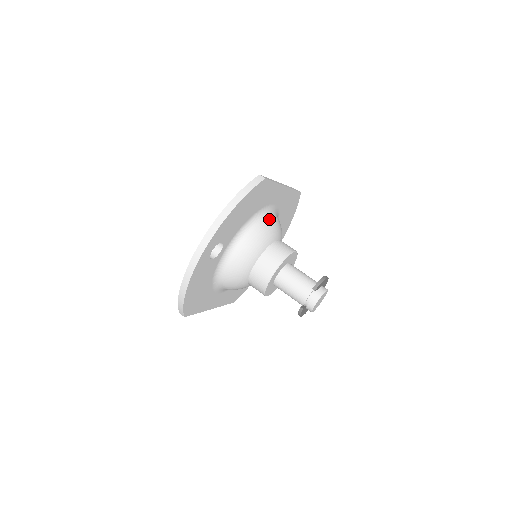
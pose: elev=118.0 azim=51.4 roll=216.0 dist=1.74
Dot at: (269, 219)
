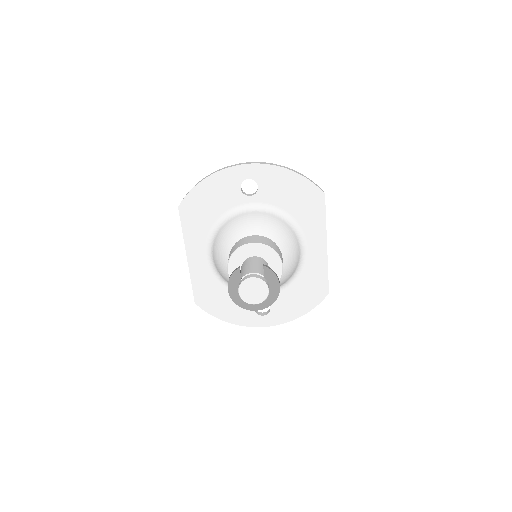
Dot at: (294, 238)
